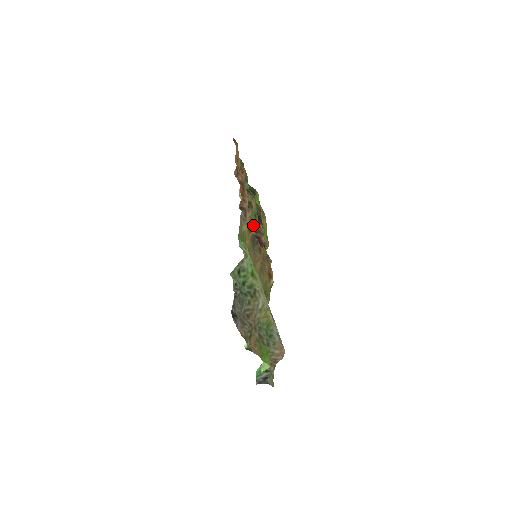
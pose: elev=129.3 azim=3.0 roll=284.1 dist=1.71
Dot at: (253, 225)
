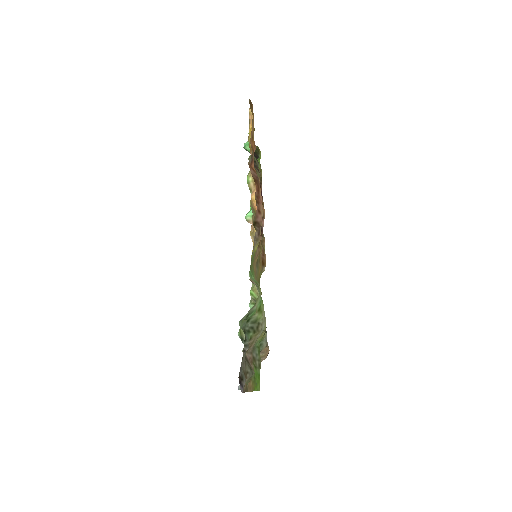
Dot at: occluded
